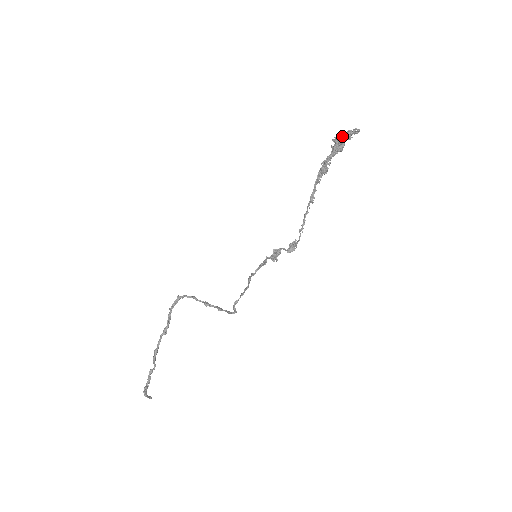
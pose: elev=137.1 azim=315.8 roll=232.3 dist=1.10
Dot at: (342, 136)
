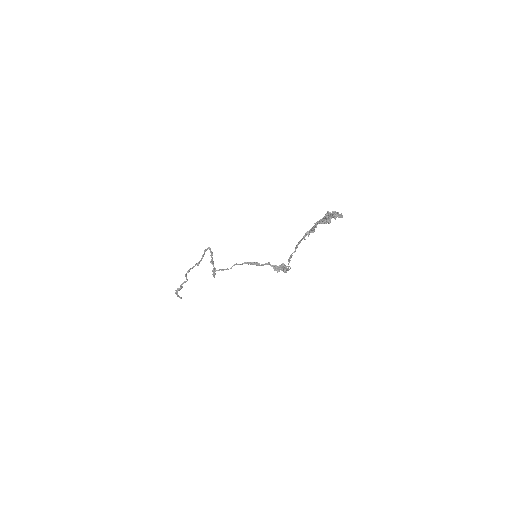
Dot at: occluded
